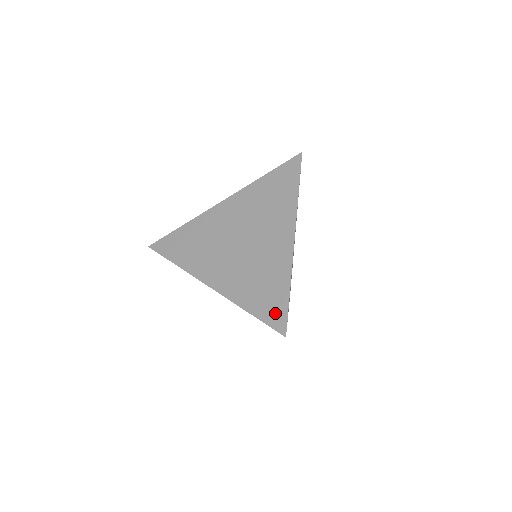
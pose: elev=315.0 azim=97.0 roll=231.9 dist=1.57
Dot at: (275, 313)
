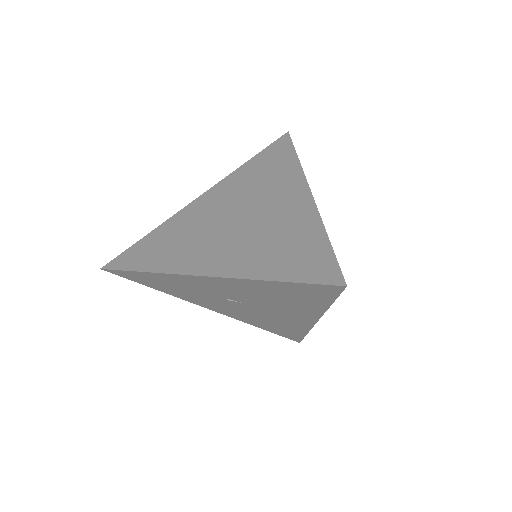
Dot at: (317, 267)
